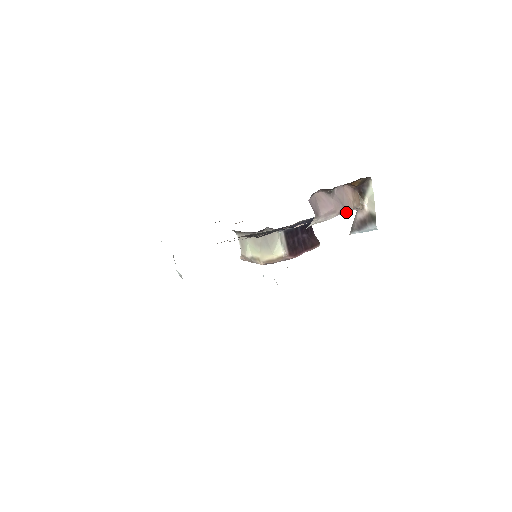
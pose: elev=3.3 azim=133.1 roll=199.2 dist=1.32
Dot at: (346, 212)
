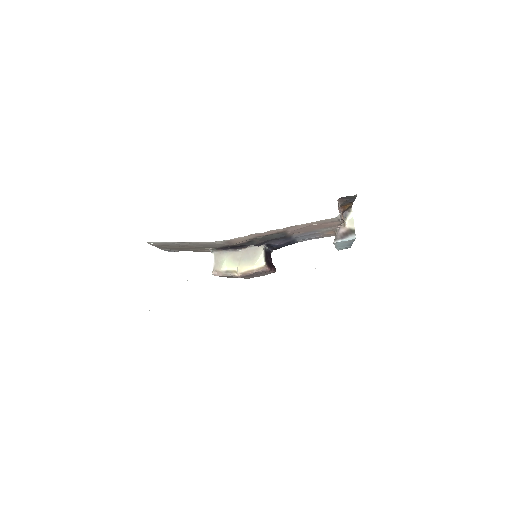
Dot at: (341, 222)
